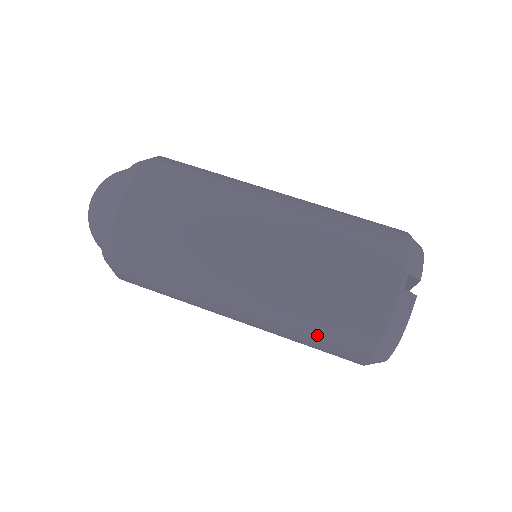
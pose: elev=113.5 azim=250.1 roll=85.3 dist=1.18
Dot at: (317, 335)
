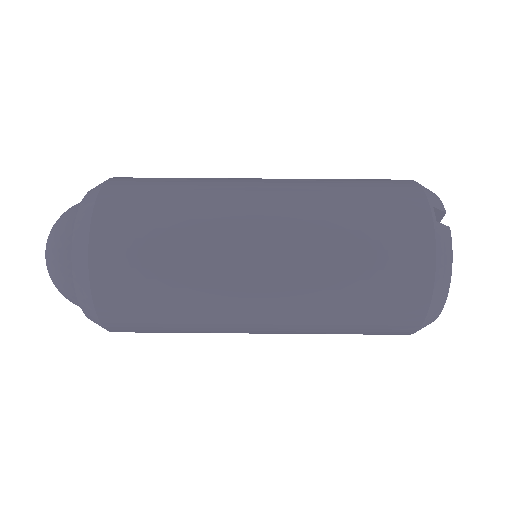
Dot at: (361, 307)
